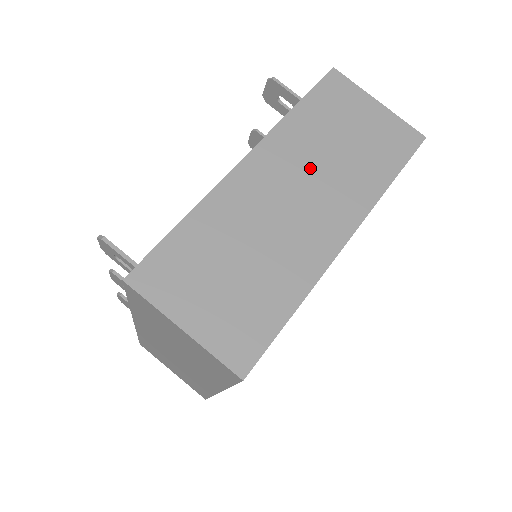
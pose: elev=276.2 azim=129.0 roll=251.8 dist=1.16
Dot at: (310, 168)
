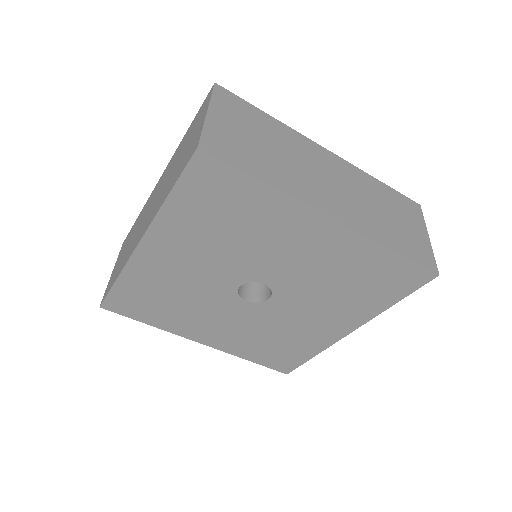
Dot at: (355, 191)
